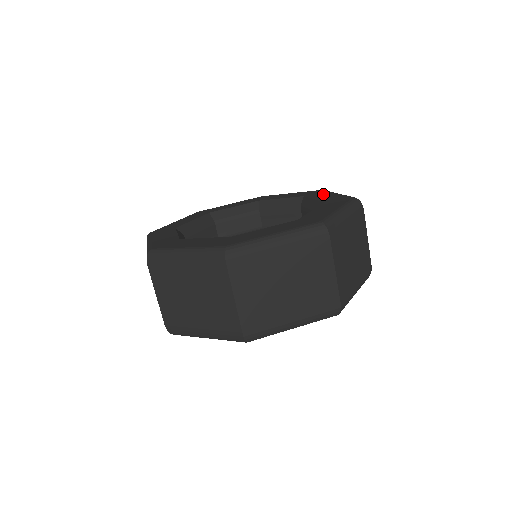
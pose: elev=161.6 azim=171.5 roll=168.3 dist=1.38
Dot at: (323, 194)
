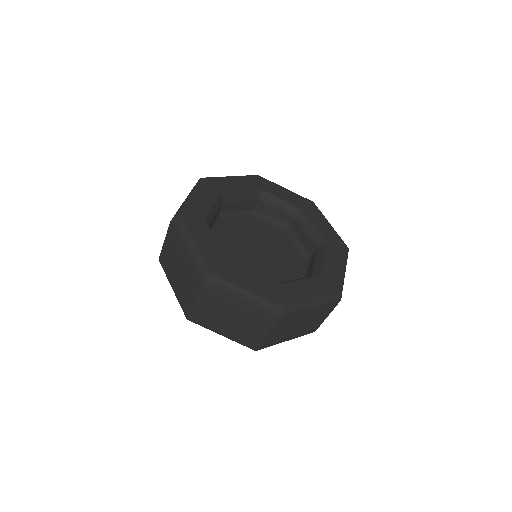
Dot at: (337, 257)
